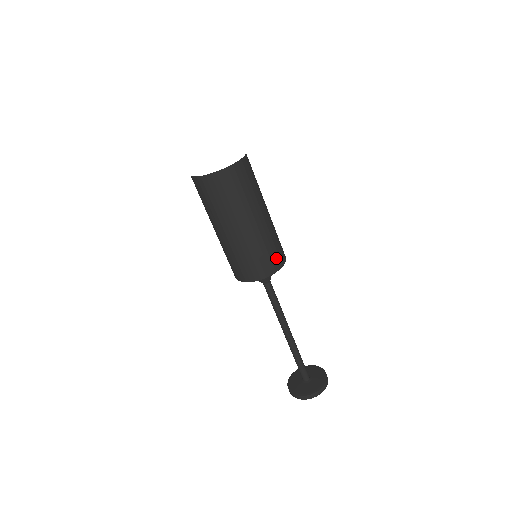
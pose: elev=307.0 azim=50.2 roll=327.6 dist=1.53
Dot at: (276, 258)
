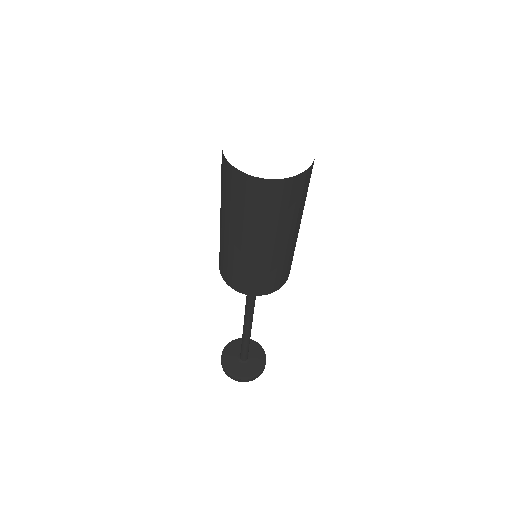
Dot at: occluded
